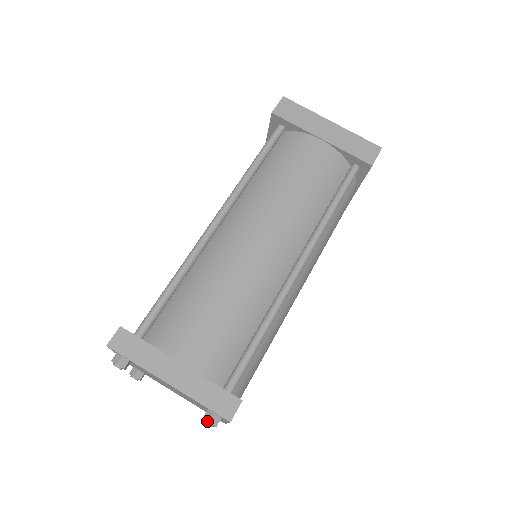
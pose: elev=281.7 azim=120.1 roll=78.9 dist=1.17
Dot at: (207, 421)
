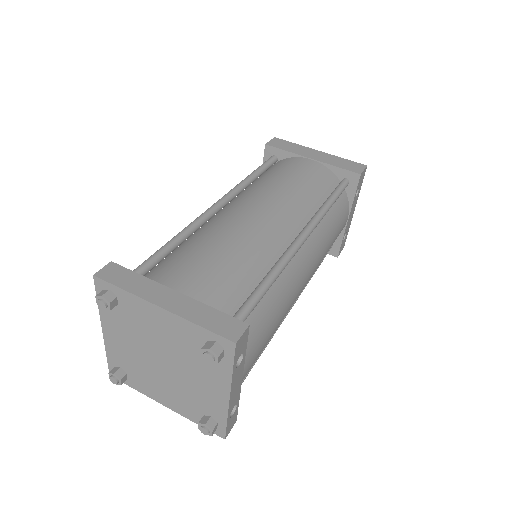
Dot at: (206, 351)
